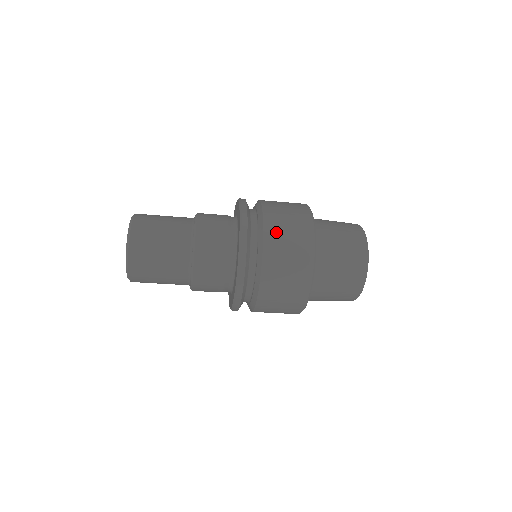
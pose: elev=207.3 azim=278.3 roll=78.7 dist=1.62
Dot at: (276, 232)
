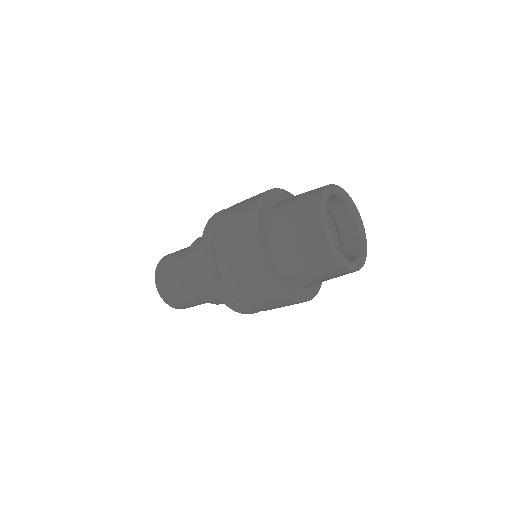
Dot at: (240, 202)
